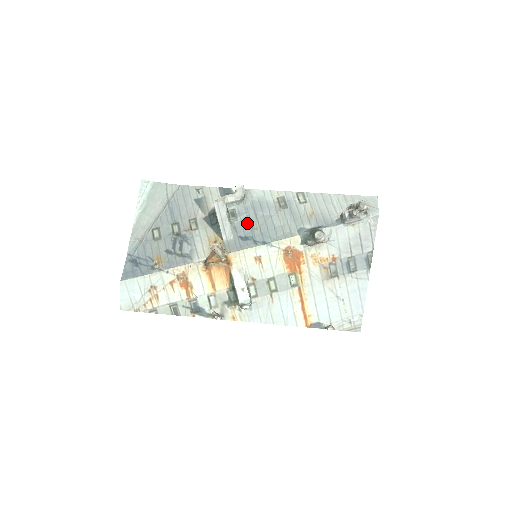
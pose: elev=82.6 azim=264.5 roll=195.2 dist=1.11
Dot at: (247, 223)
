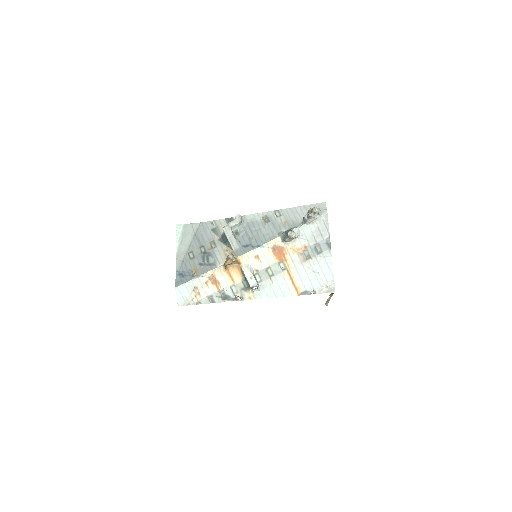
Dot at: (246, 236)
